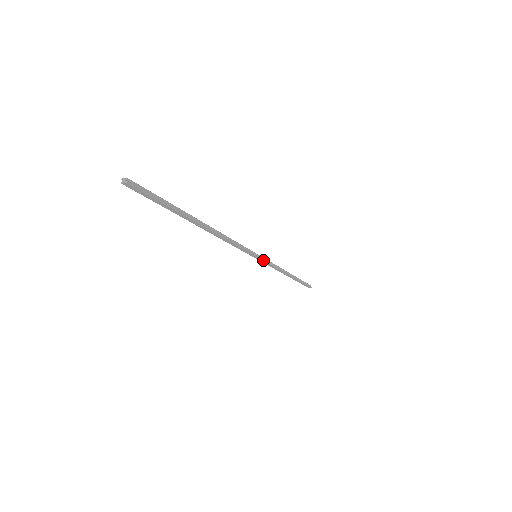
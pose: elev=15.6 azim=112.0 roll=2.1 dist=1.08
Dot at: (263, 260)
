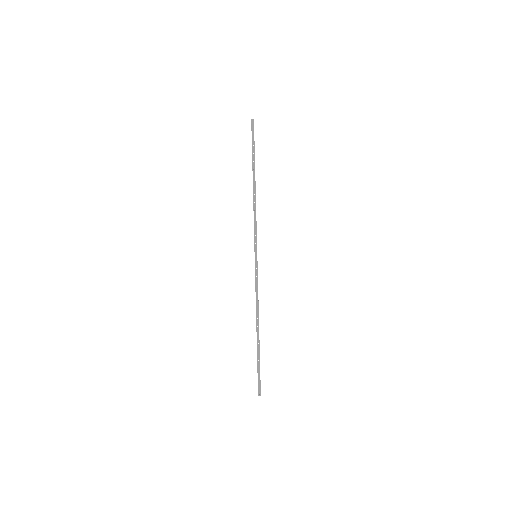
Dot at: (257, 266)
